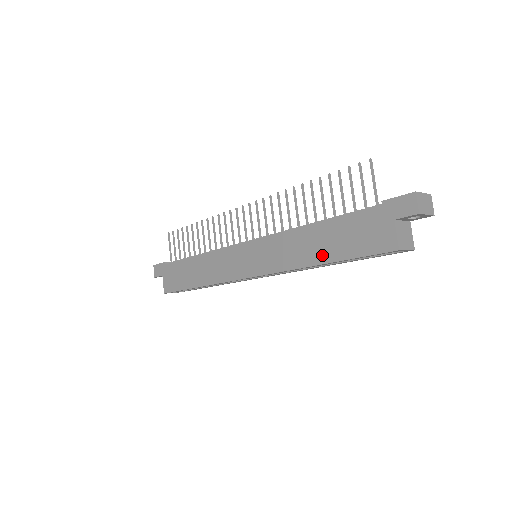
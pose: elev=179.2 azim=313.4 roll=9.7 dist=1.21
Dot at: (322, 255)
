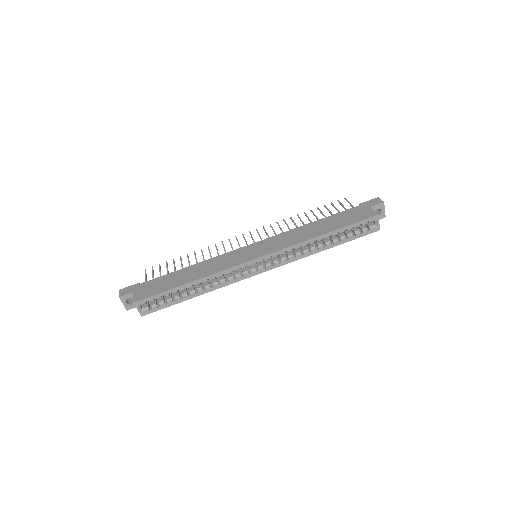
Dot at: (324, 230)
